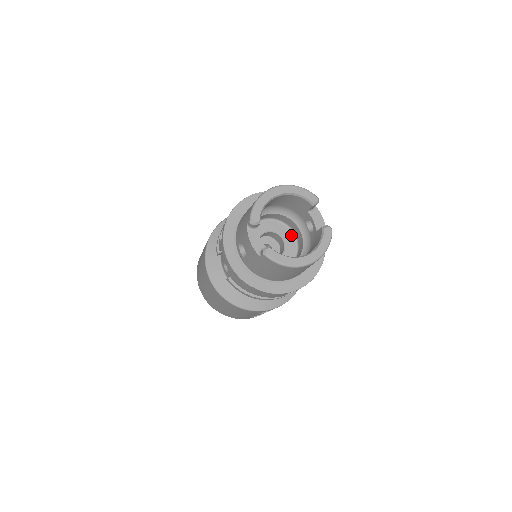
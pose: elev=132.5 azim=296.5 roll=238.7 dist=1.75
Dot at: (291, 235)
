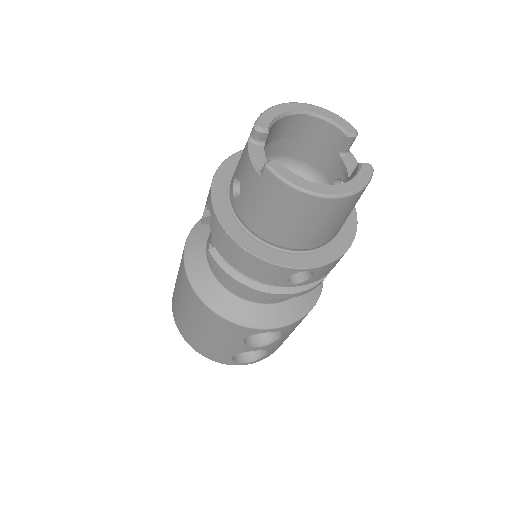
Dot at: occluded
